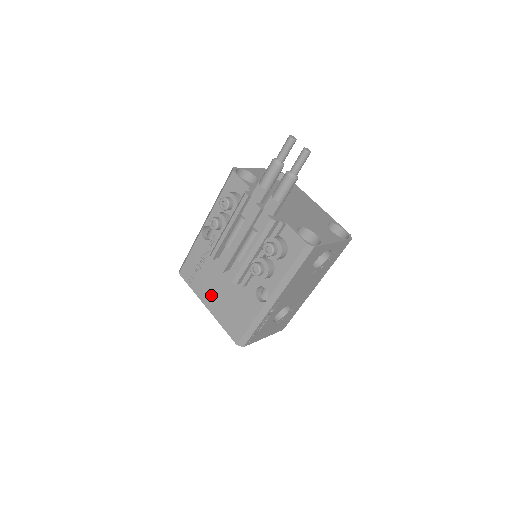
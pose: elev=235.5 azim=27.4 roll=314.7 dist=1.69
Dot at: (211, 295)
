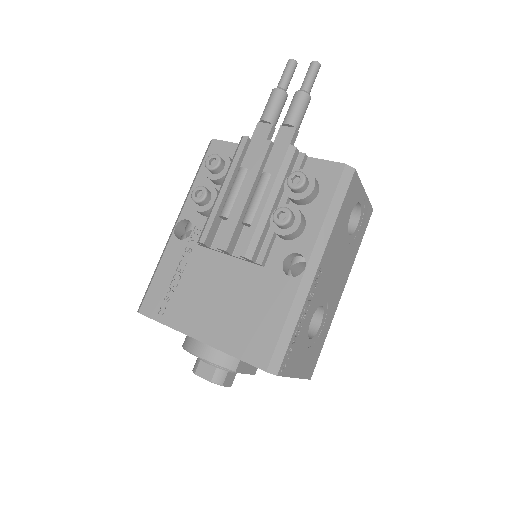
Dot at: (203, 314)
